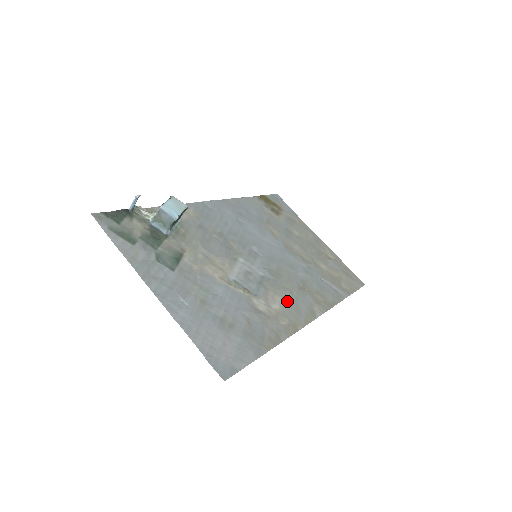
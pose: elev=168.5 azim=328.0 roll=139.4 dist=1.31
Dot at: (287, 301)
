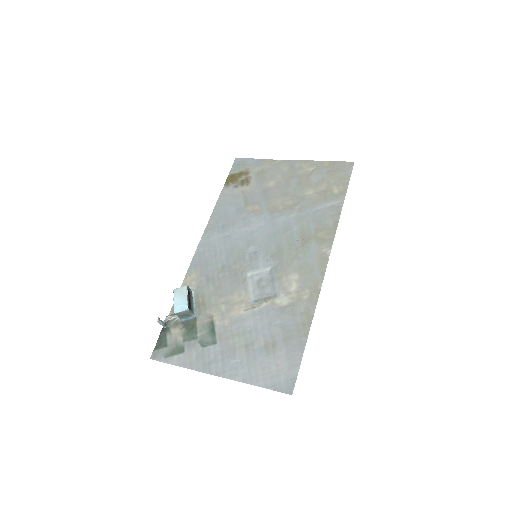
Dot at: (299, 271)
